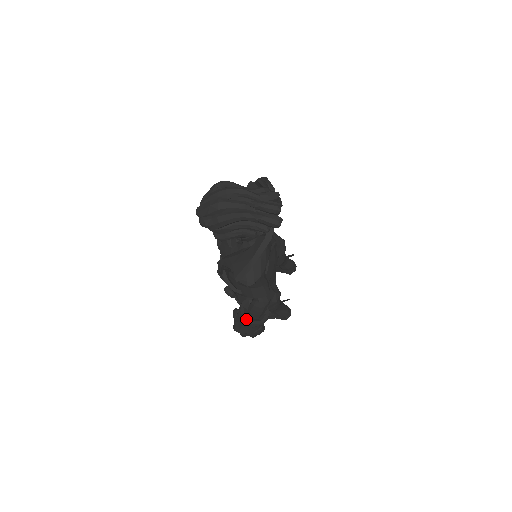
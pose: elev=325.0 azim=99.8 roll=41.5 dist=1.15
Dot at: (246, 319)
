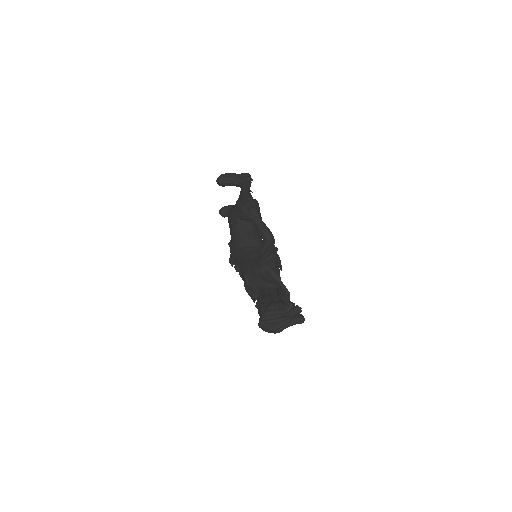
Dot at: occluded
